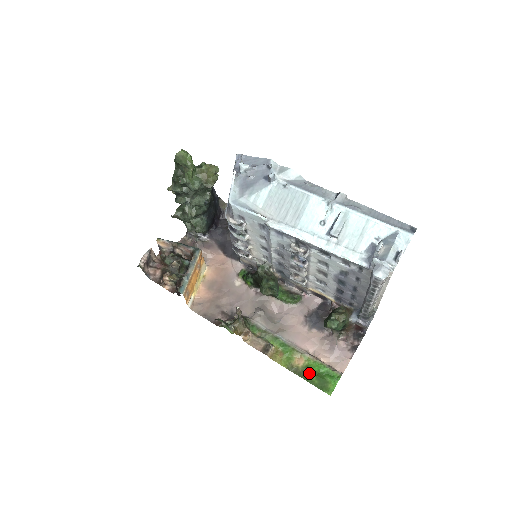
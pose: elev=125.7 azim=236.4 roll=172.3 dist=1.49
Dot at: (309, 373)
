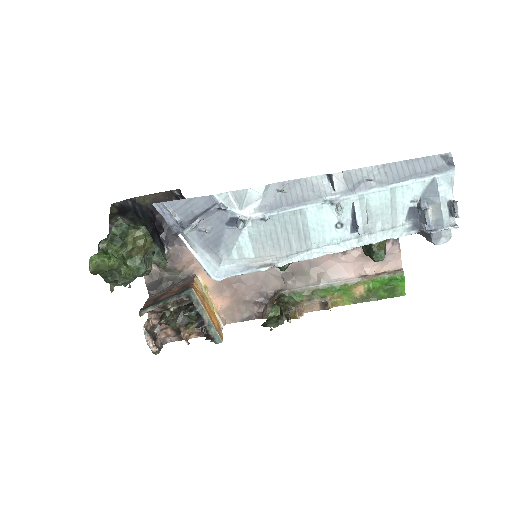
Dot at: (375, 293)
